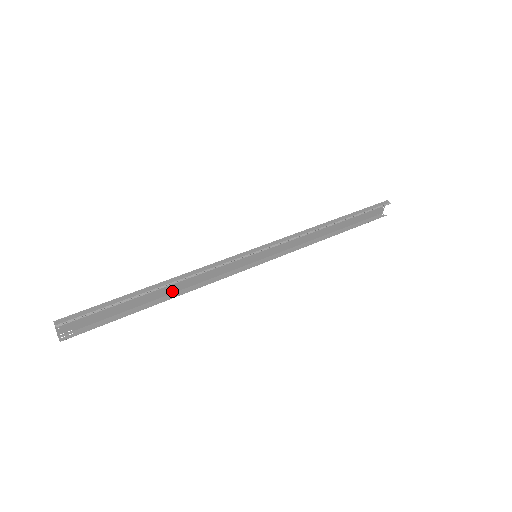
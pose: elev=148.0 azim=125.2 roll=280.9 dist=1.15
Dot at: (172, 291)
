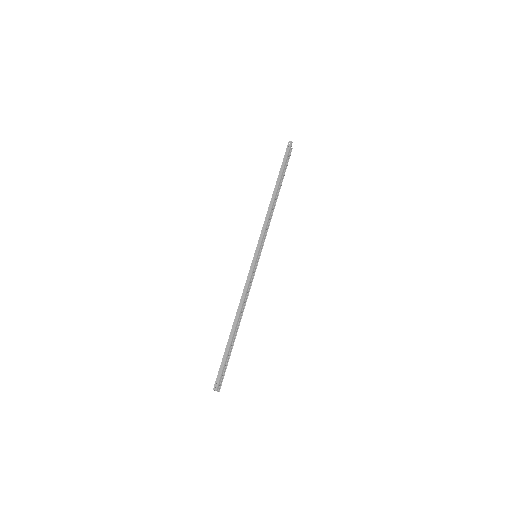
Dot at: occluded
